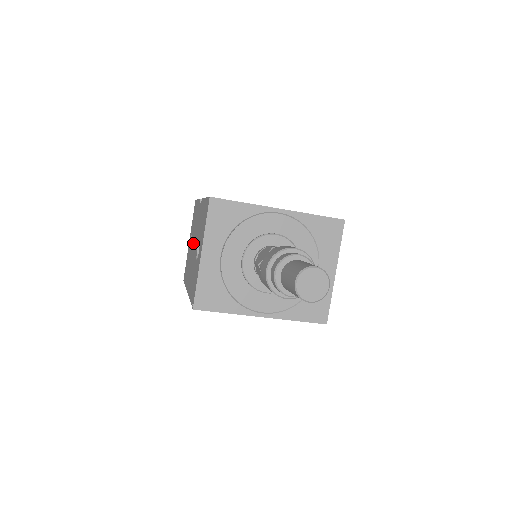
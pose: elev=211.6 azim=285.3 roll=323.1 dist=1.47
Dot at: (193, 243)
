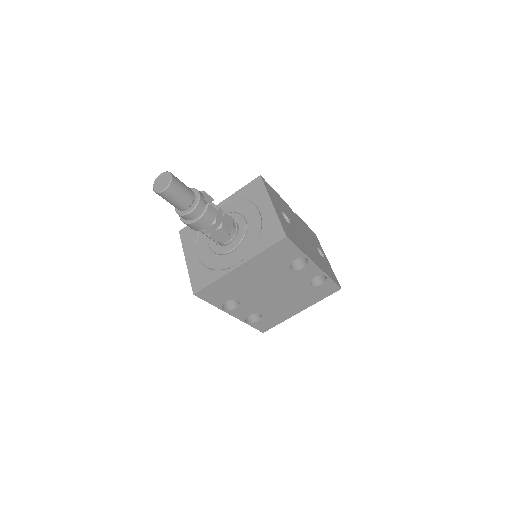
Dot at: occluded
